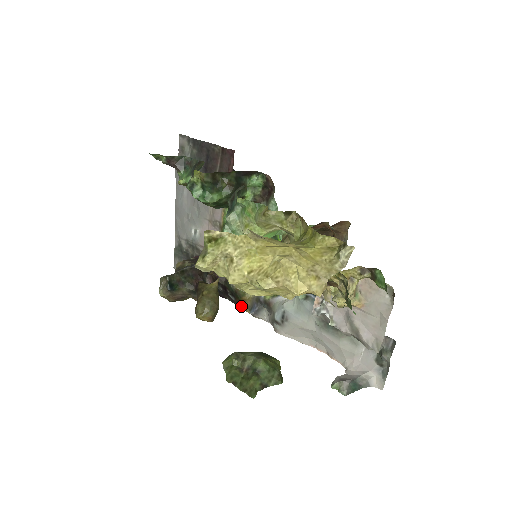
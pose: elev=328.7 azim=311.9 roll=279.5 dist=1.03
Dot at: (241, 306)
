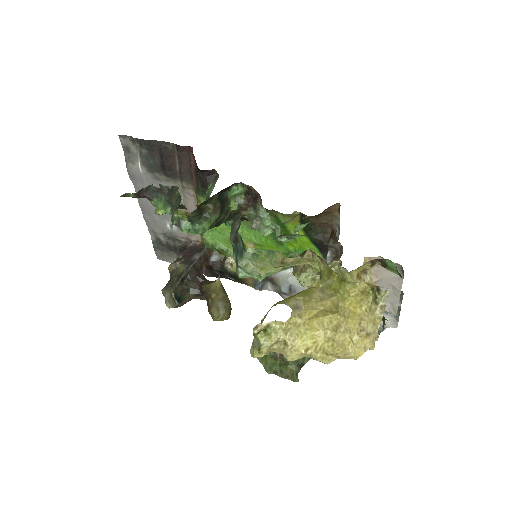
Dot at: (242, 283)
